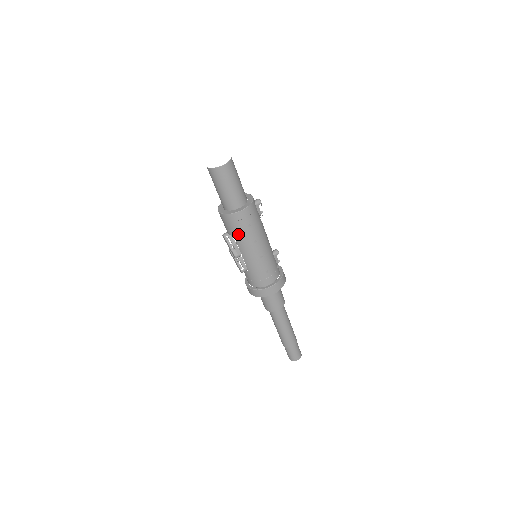
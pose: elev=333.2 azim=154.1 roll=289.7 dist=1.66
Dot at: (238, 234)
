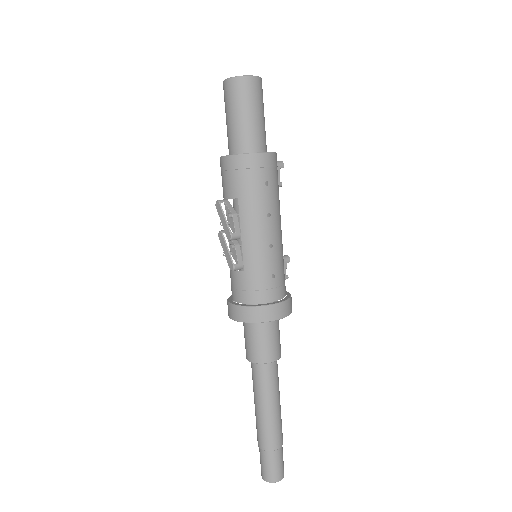
Dot at: (246, 193)
